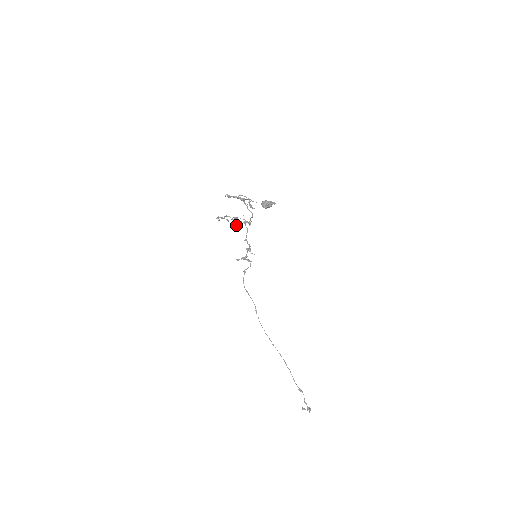
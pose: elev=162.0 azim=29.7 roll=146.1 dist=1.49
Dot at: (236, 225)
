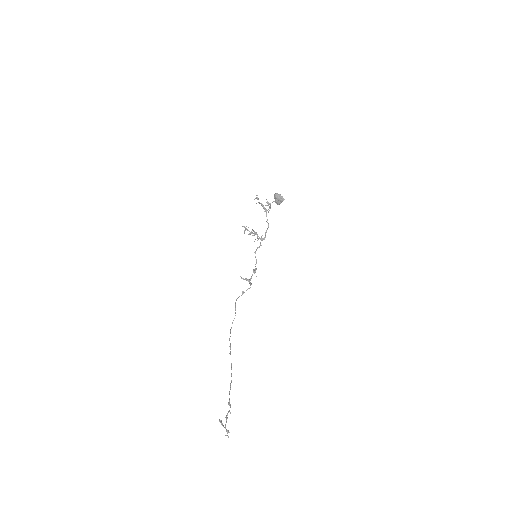
Dot at: (253, 230)
